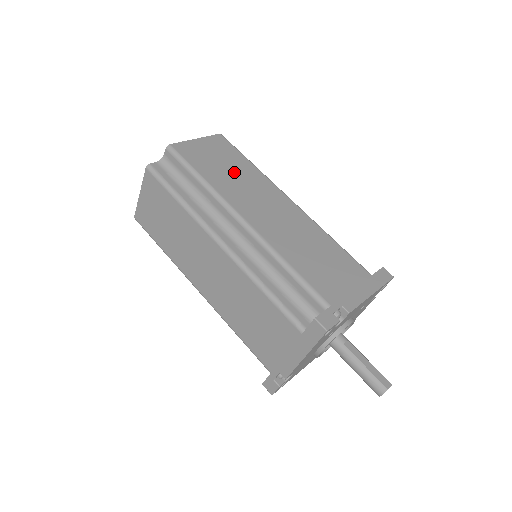
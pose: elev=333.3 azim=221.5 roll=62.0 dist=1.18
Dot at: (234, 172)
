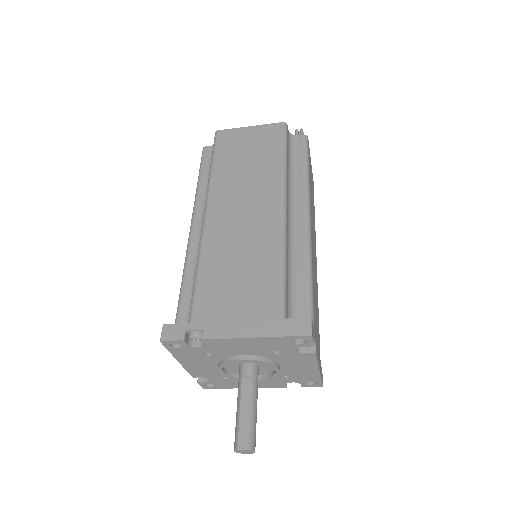
Dot at: (250, 165)
